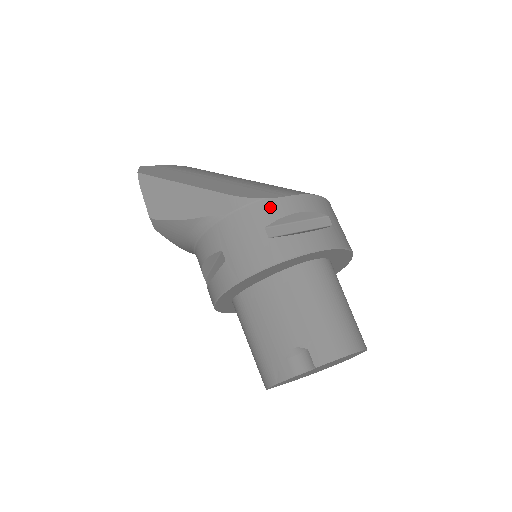
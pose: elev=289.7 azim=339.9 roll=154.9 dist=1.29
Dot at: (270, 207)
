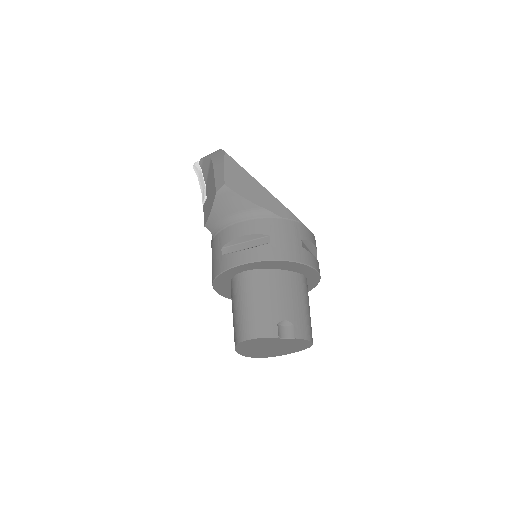
Dot at: (306, 231)
